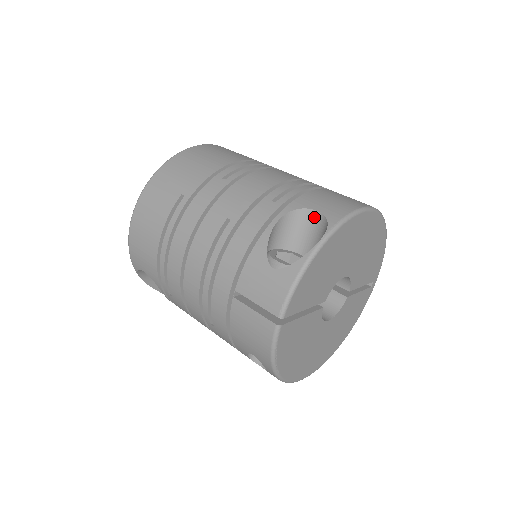
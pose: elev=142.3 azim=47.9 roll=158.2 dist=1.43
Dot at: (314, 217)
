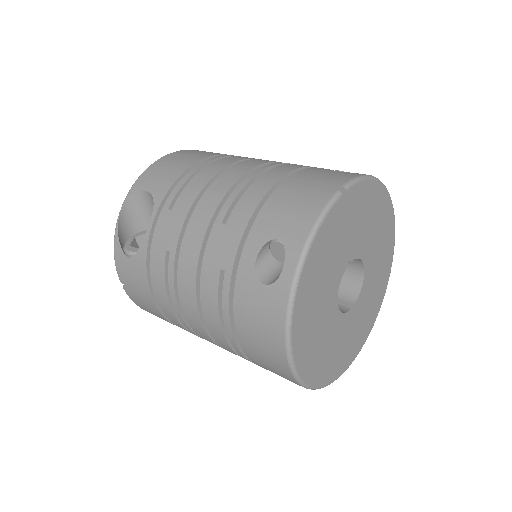
Dot at: occluded
